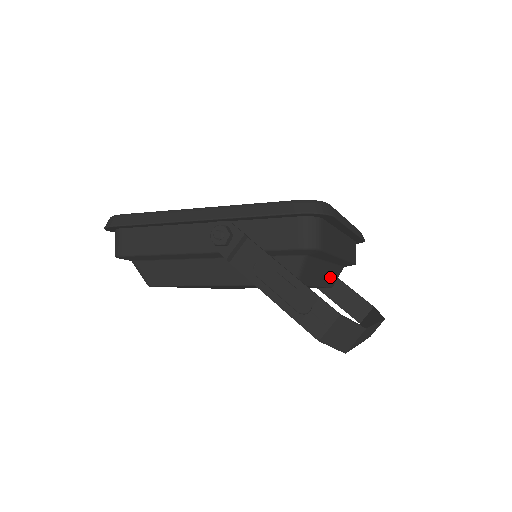
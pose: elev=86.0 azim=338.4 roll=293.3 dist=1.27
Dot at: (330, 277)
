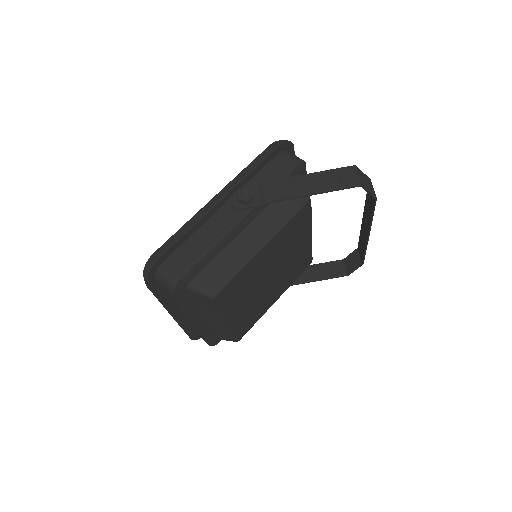
Dot at: occluded
